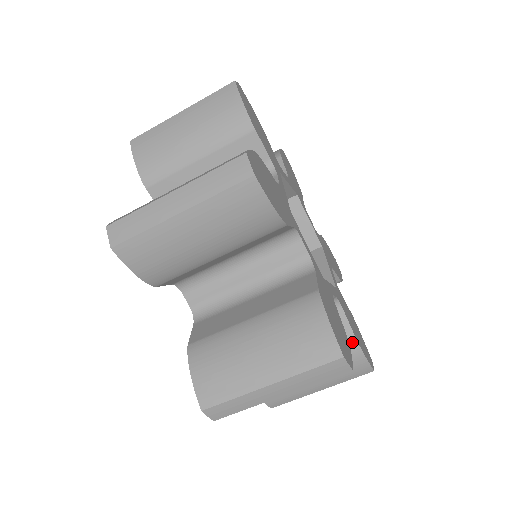
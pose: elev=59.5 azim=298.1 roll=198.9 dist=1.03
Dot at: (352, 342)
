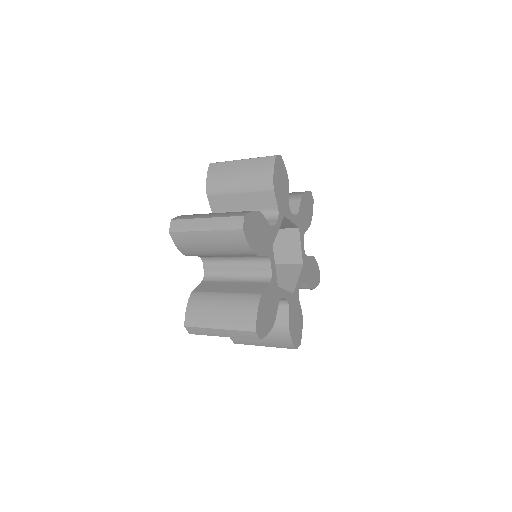
Dot at: (286, 328)
